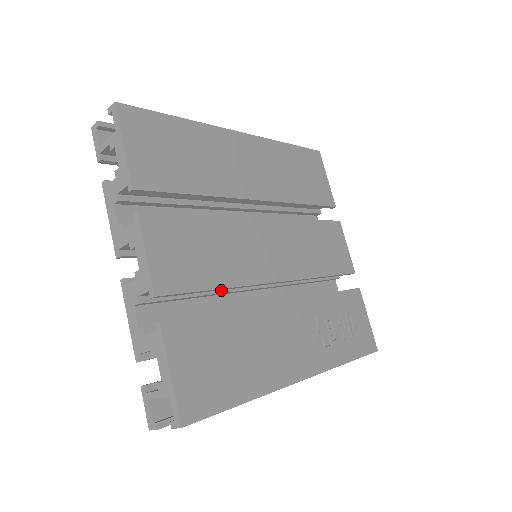
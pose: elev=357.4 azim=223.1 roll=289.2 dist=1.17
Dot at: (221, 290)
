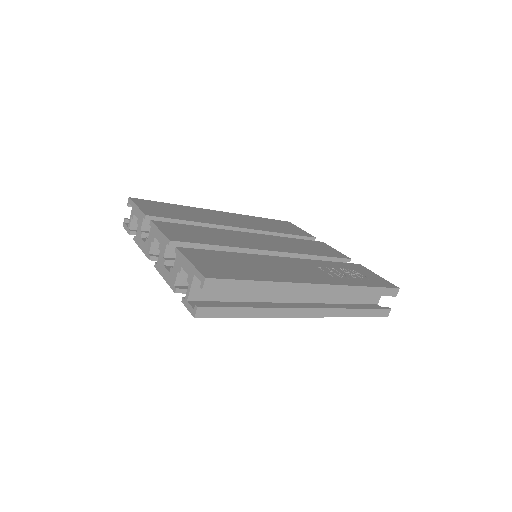
Dot at: occluded
